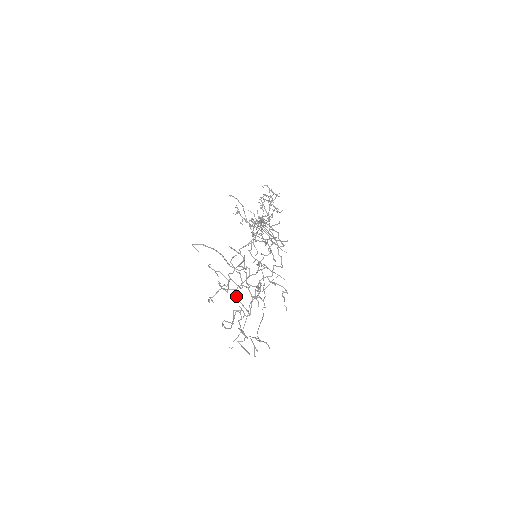
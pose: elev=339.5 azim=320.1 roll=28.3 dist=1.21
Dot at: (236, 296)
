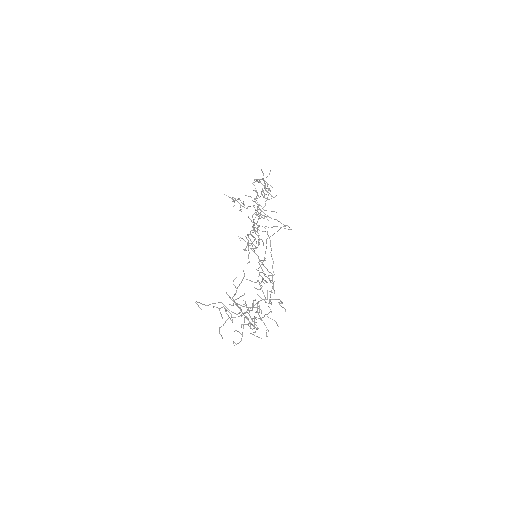
Dot at: occluded
